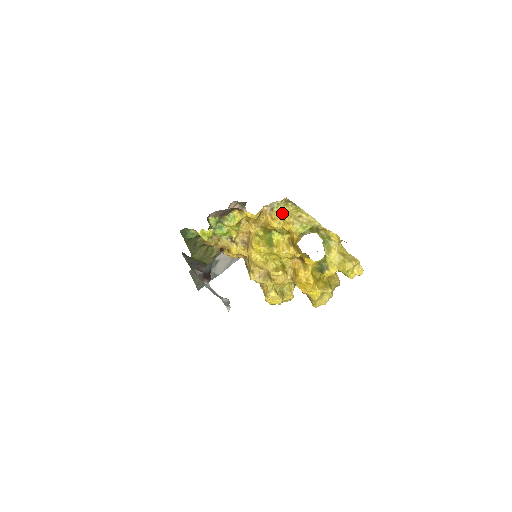
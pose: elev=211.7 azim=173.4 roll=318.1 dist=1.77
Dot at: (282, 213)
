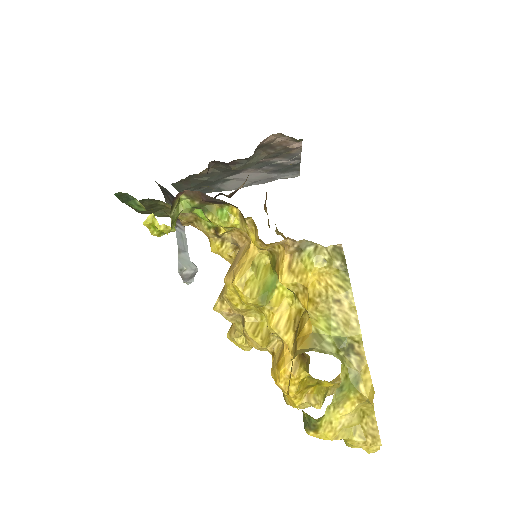
Dot at: (311, 273)
